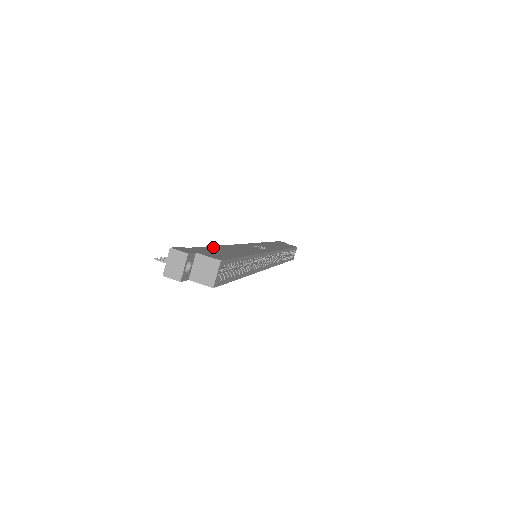
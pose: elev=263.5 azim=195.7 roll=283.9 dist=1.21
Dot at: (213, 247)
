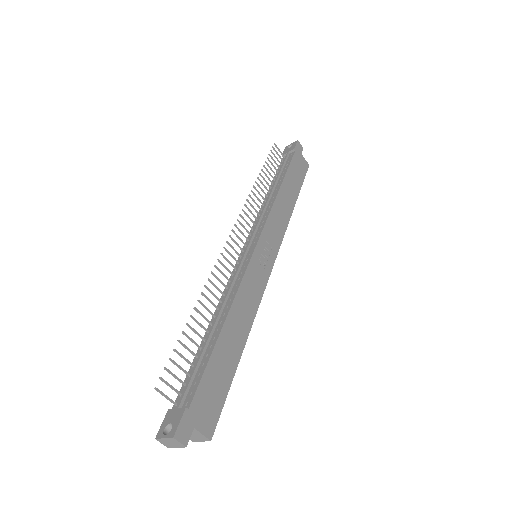
Dot at: (215, 354)
